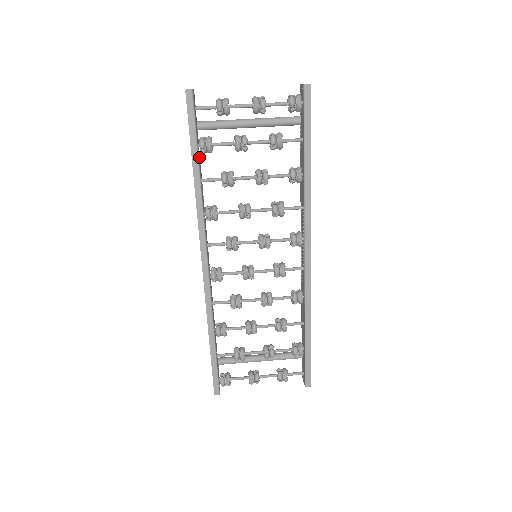
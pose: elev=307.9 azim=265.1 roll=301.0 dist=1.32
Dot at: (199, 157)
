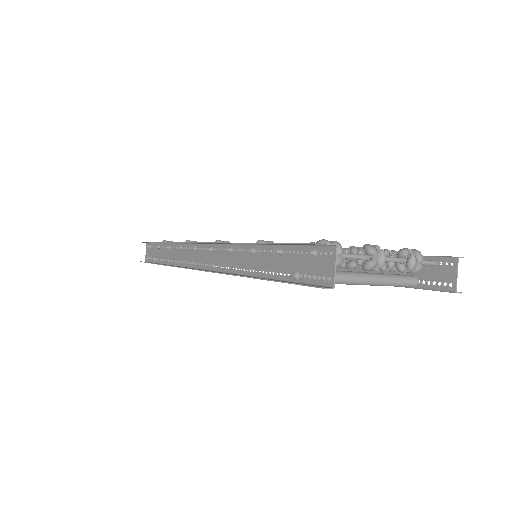
Dot at: (163, 254)
